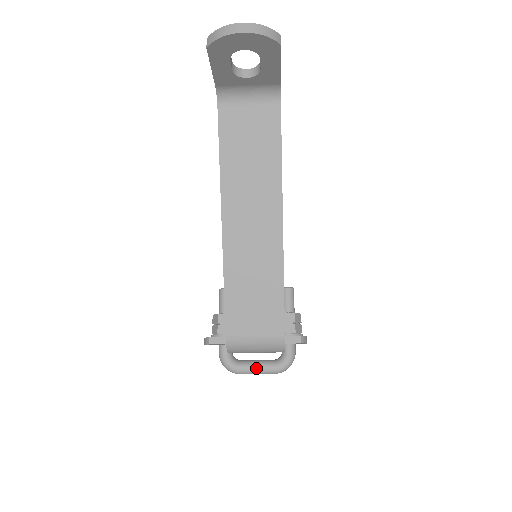
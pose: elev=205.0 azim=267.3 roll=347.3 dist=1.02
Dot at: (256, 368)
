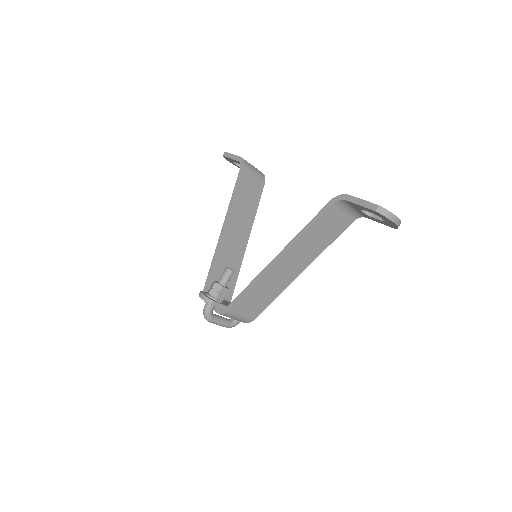
Dot at: (221, 323)
